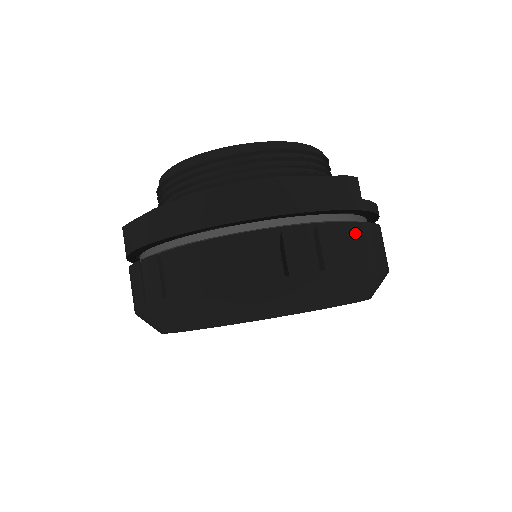
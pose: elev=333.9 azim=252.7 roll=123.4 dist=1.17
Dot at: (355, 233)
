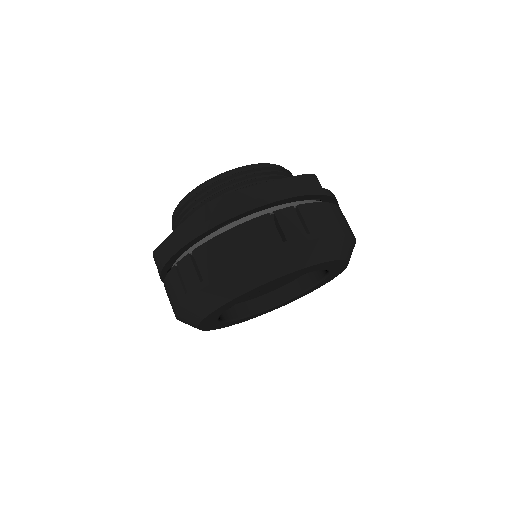
Dot at: (324, 209)
